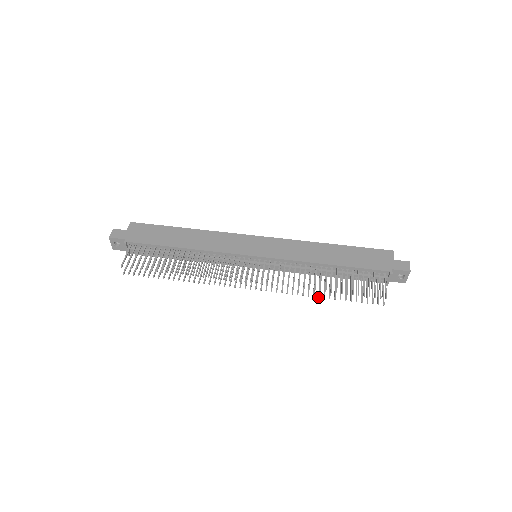
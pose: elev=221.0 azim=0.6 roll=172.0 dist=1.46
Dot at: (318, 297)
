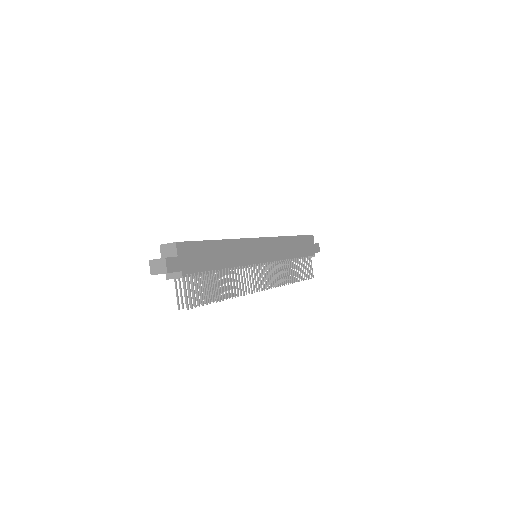
Dot at: occluded
